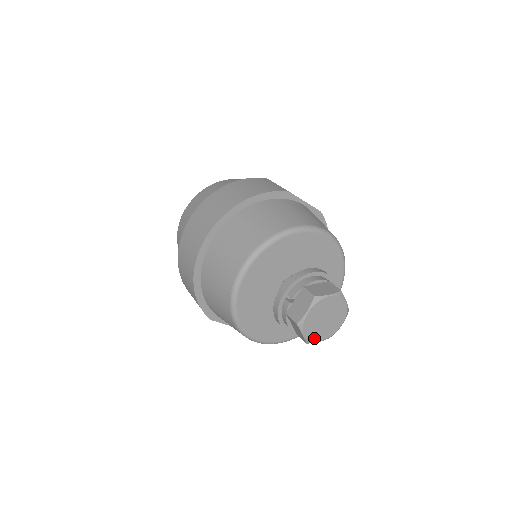
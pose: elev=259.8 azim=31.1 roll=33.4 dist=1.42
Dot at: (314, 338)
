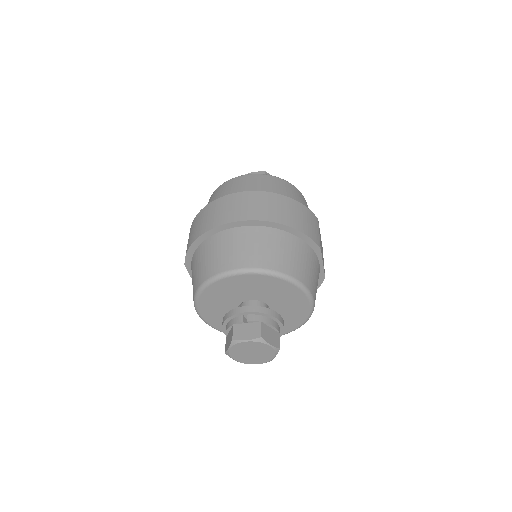
Dot at: (233, 355)
